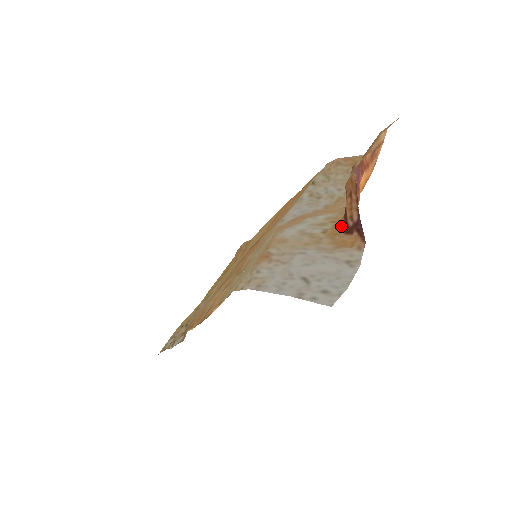
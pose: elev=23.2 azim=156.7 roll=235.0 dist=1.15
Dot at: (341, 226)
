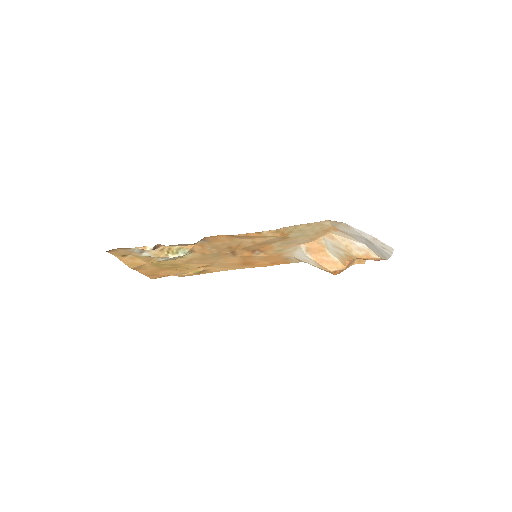
Dot at: occluded
